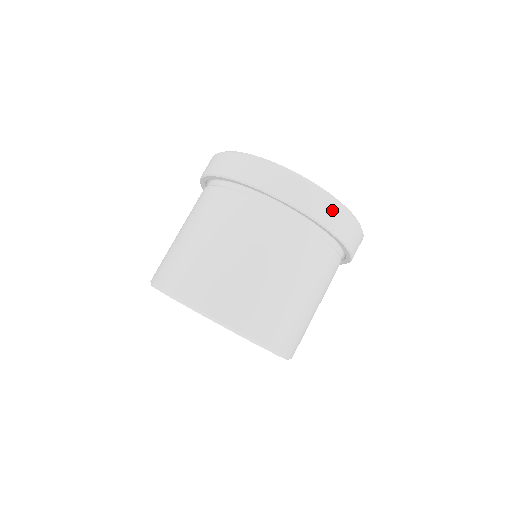
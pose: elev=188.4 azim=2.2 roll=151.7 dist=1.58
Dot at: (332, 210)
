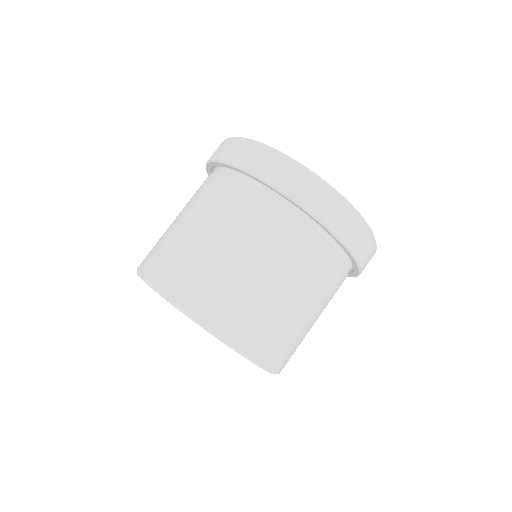
Dot at: (342, 214)
